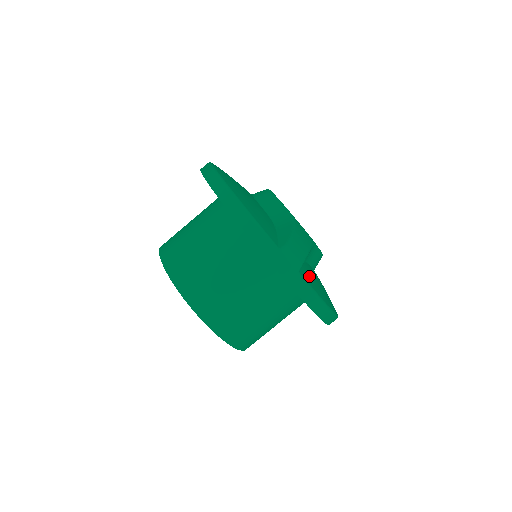
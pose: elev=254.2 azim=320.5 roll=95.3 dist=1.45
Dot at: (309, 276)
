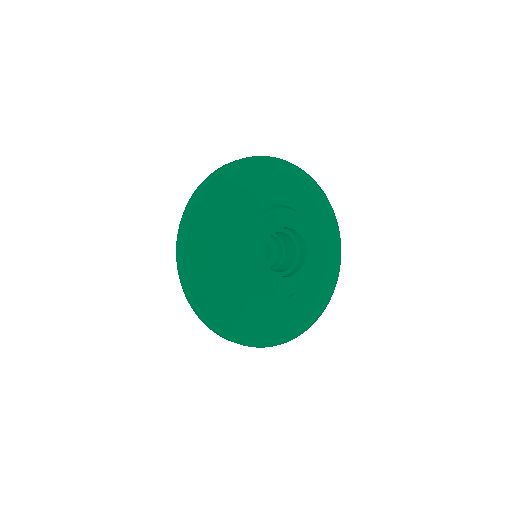
Dot at: (262, 332)
